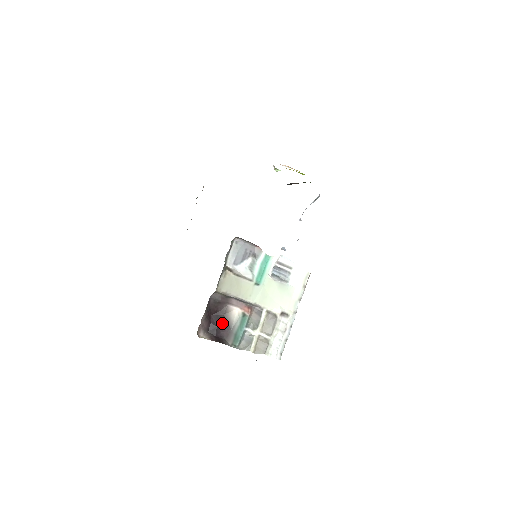
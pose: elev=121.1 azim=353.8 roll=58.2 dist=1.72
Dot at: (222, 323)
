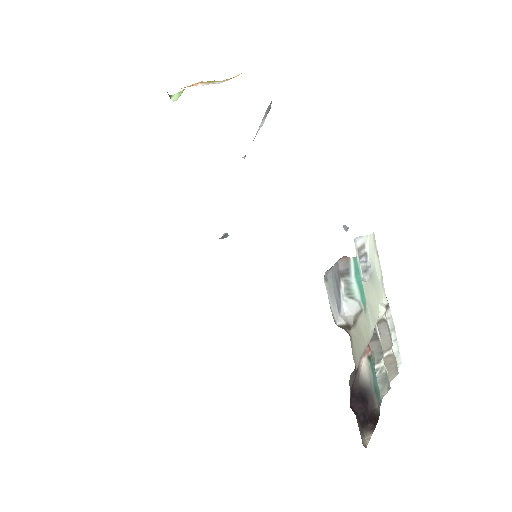
Dot at: (363, 397)
